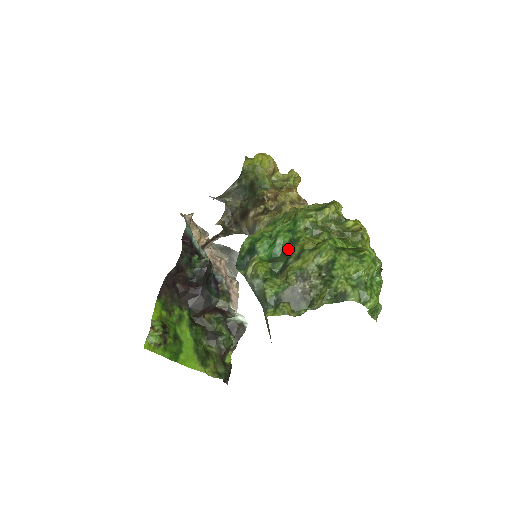
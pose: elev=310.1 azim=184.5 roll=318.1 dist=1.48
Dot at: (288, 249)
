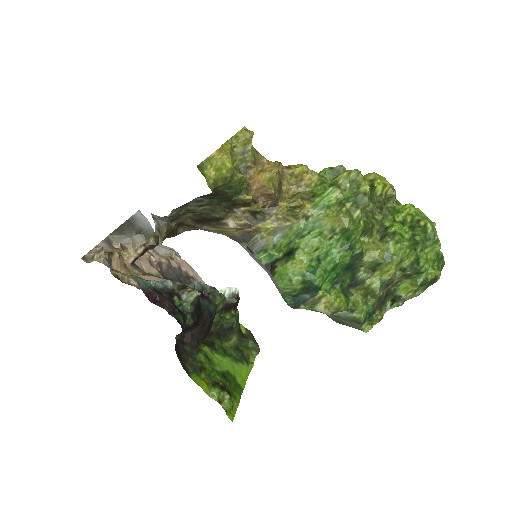
Dot at: (353, 266)
